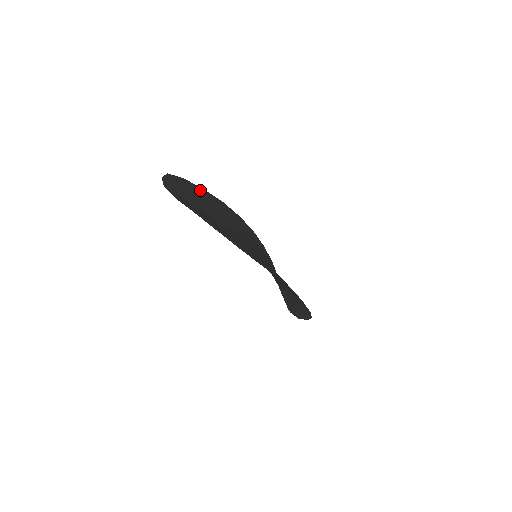
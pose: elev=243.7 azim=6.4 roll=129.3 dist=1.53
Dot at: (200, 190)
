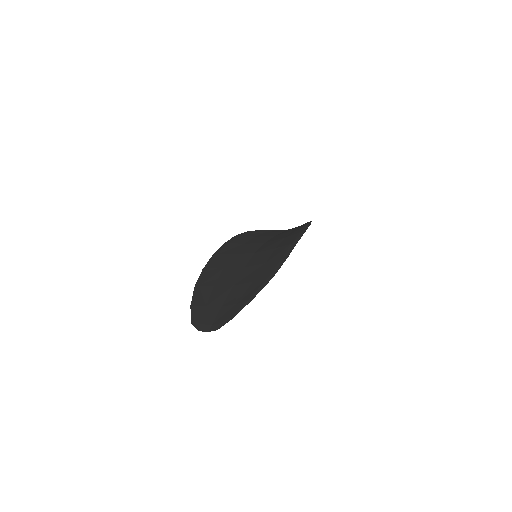
Dot at: (198, 293)
